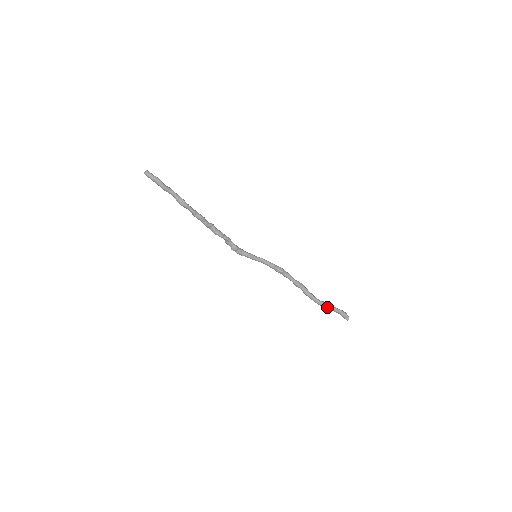
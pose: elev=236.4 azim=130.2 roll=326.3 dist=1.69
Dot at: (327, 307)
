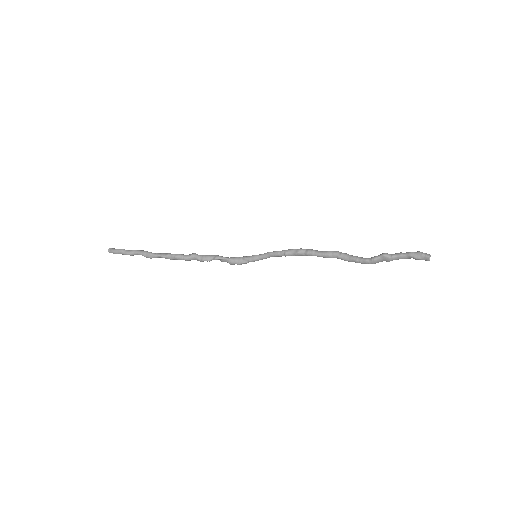
Dot at: (386, 260)
